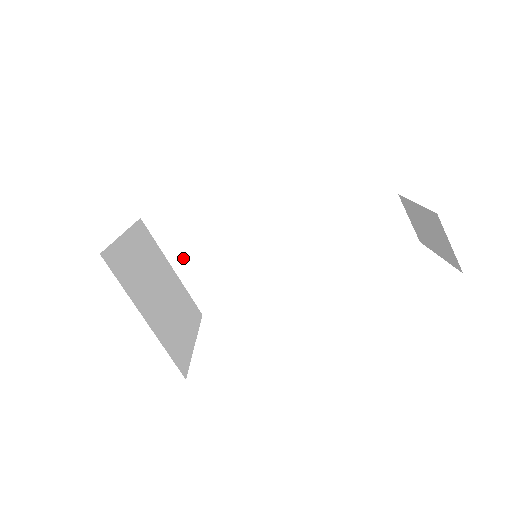
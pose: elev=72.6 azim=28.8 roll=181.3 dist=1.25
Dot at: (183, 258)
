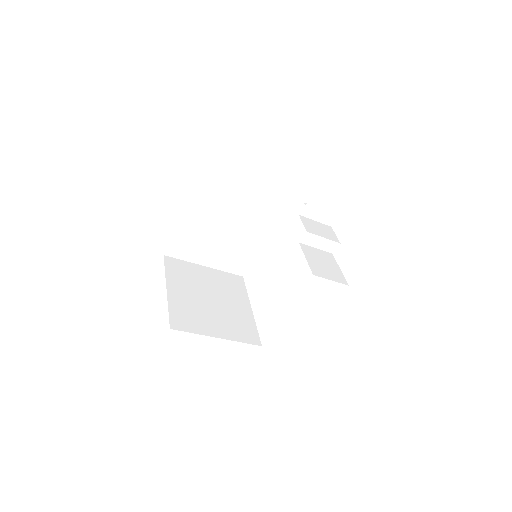
Dot at: (207, 258)
